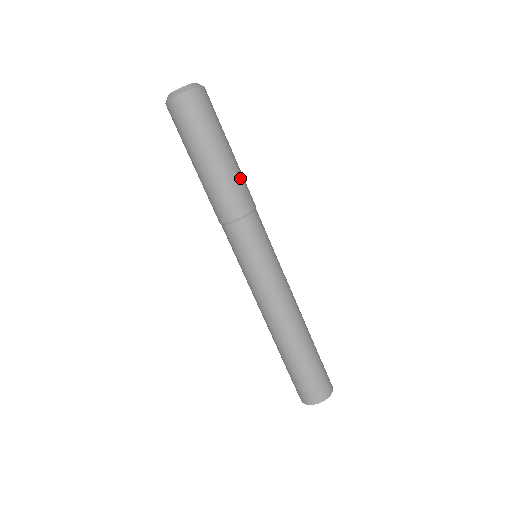
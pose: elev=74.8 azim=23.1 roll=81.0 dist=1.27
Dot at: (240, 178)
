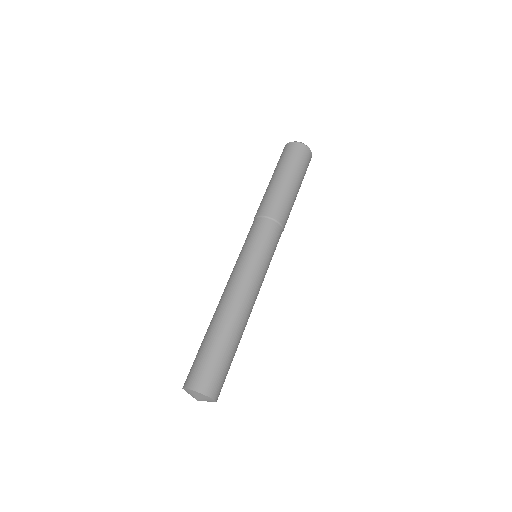
Dot at: (288, 201)
